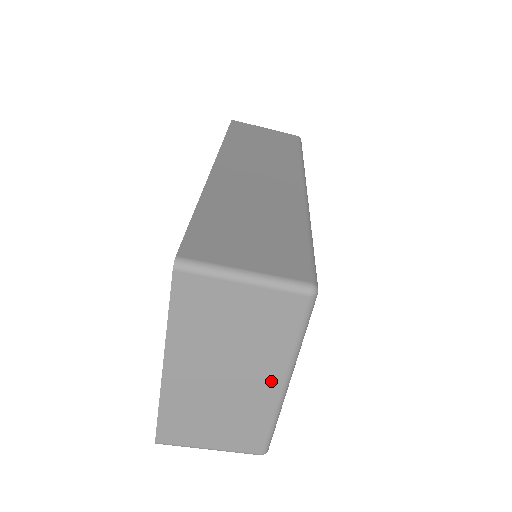
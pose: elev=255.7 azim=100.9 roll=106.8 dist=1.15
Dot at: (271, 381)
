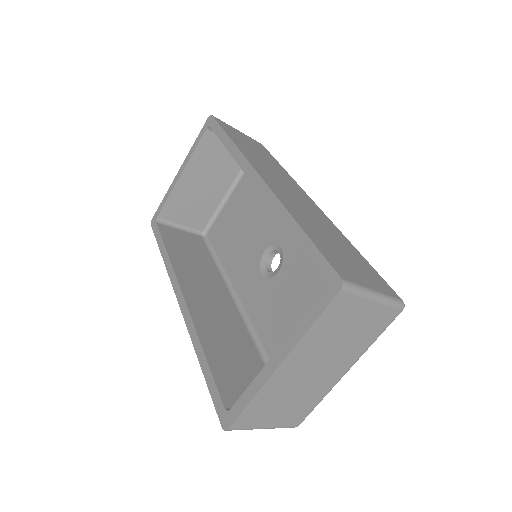
Dot at: (342, 370)
